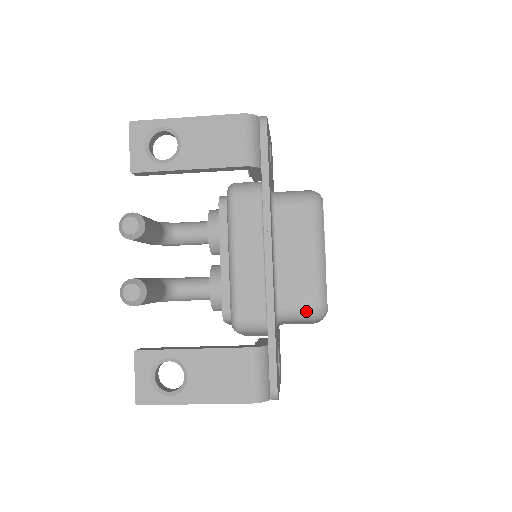
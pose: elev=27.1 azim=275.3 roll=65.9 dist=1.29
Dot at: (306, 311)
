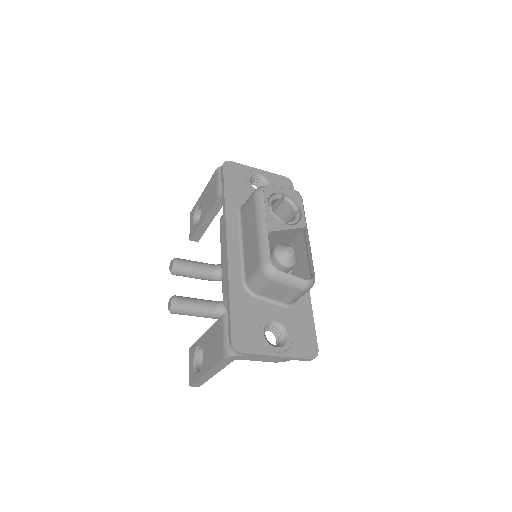
Dot at: (257, 274)
